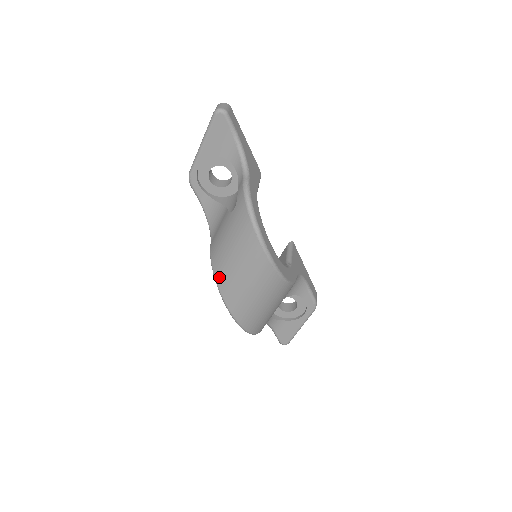
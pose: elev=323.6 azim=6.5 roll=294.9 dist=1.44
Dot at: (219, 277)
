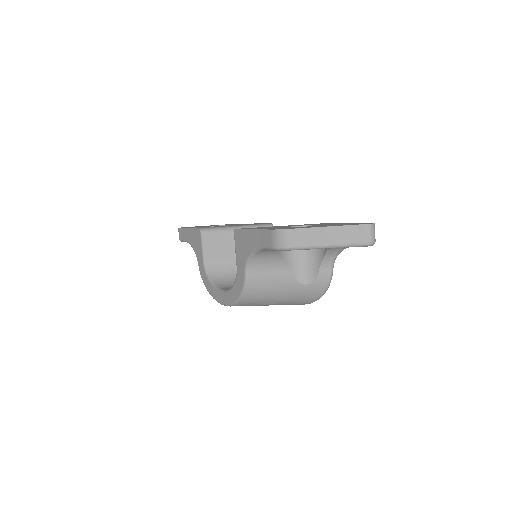
Dot at: (245, 302)
